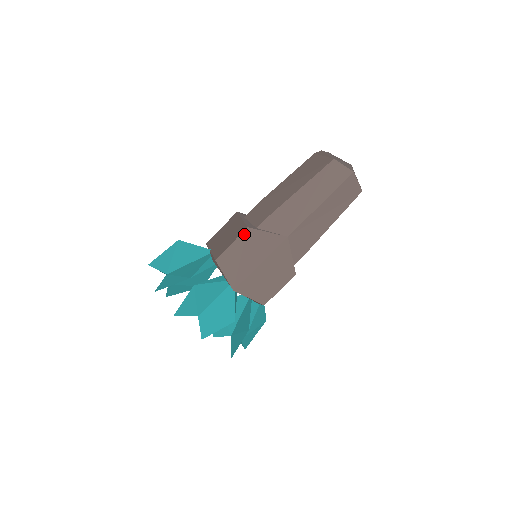
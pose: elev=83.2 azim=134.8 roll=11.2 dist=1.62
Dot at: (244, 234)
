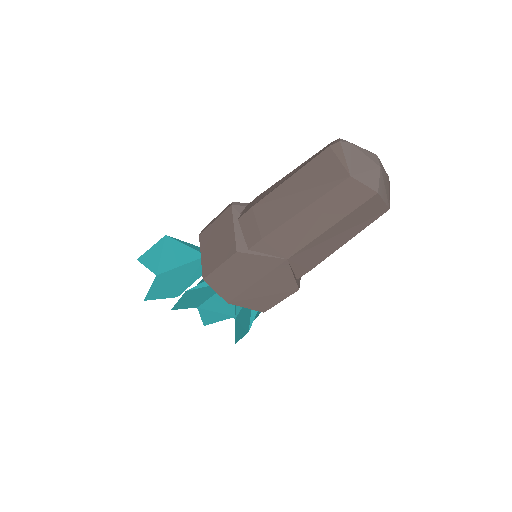
Dot at: (233, 258)
